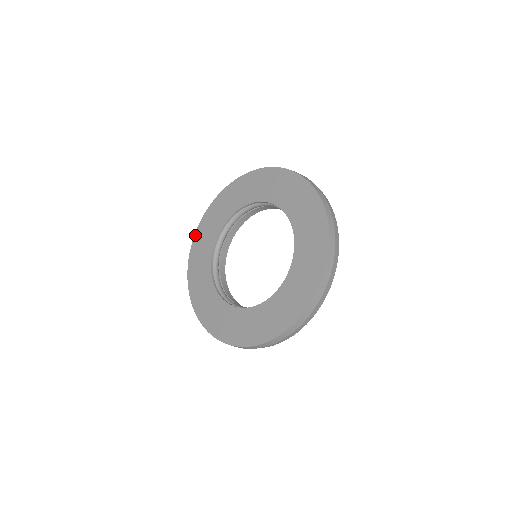
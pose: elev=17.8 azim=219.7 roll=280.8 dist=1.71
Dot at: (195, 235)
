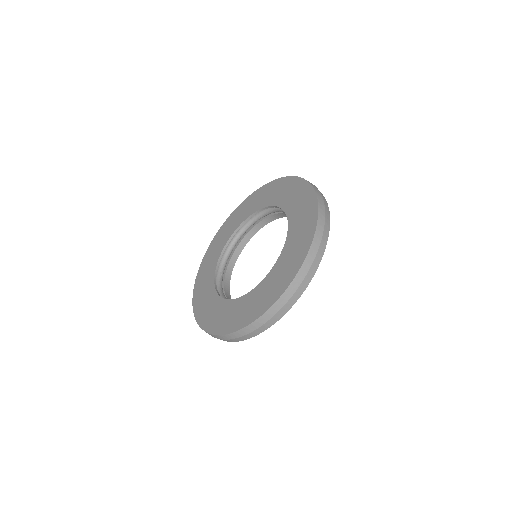
Dot at: (206, 252)
